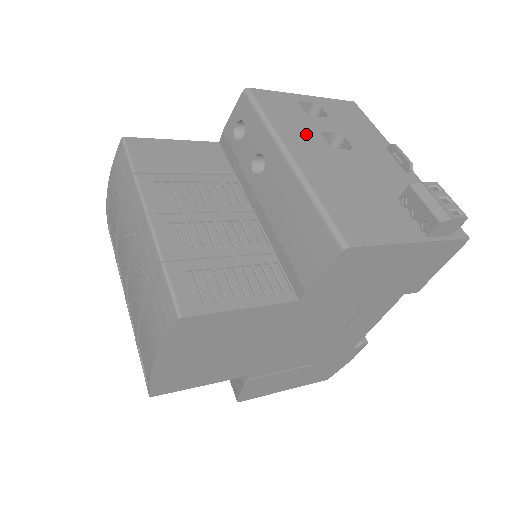
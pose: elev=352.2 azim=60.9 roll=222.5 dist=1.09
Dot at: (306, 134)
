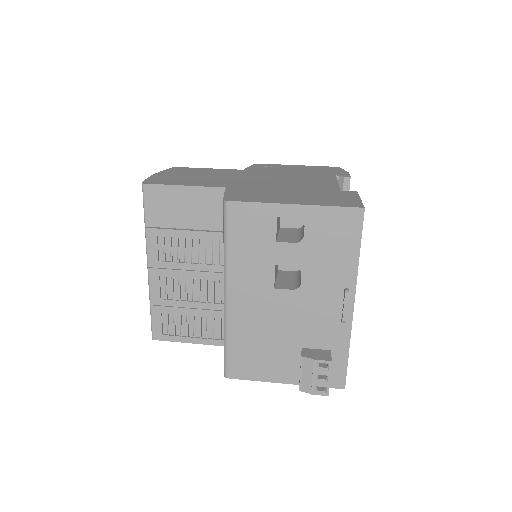
Dot at: (257, 270)
